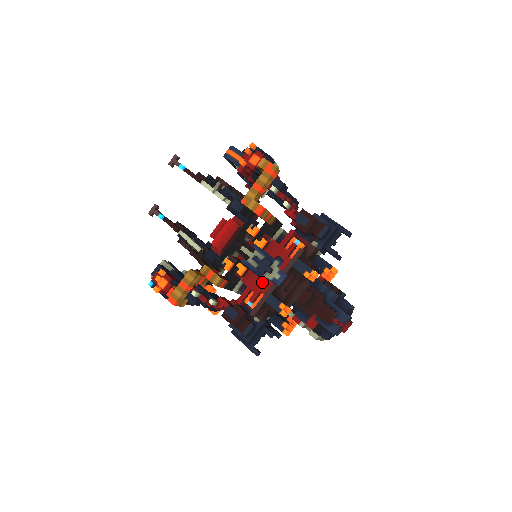
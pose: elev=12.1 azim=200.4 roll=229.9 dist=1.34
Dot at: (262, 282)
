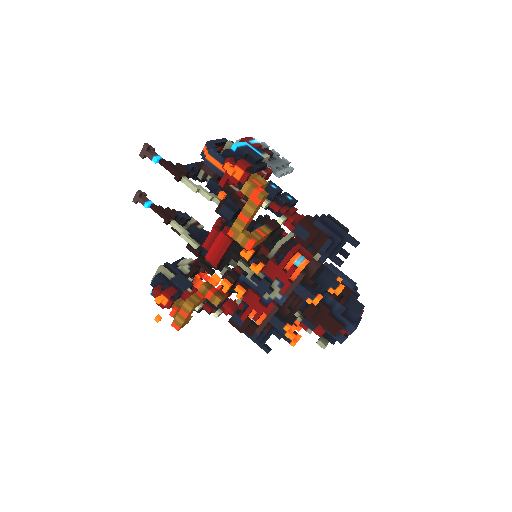
Dot at: (264, 300)
